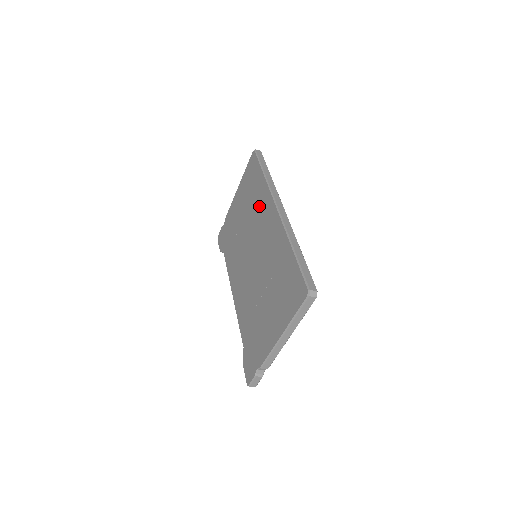
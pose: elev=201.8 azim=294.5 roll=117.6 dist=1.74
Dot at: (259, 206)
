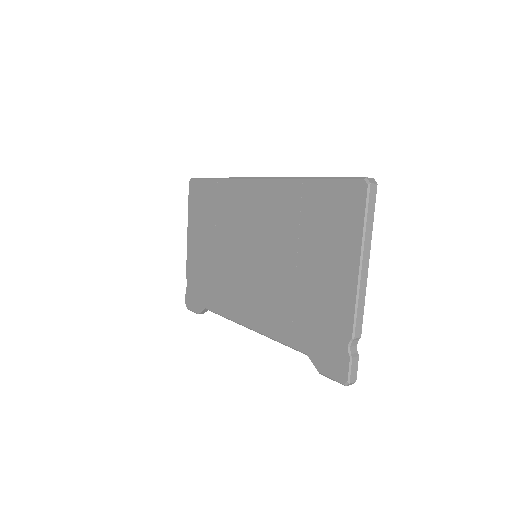
Dot at: (230, 207)
